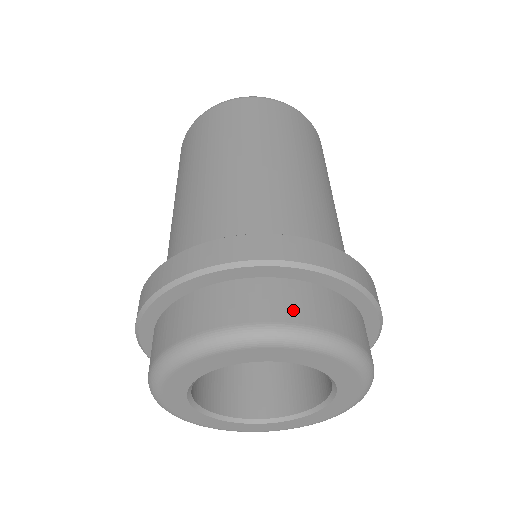
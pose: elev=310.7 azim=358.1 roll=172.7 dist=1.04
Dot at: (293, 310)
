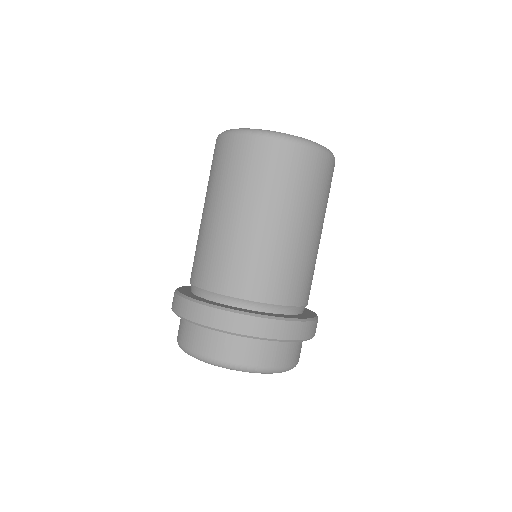
Dot at: (194, 343)
